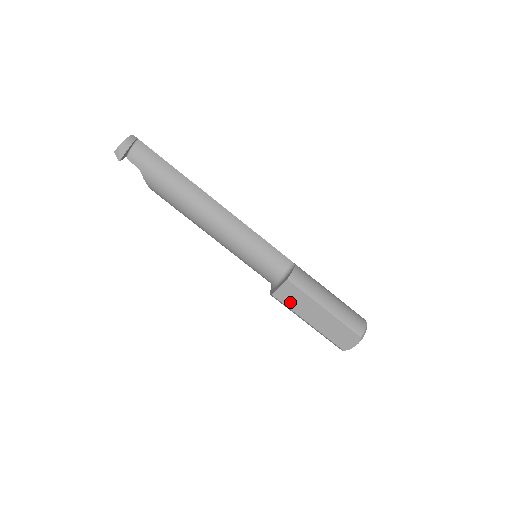
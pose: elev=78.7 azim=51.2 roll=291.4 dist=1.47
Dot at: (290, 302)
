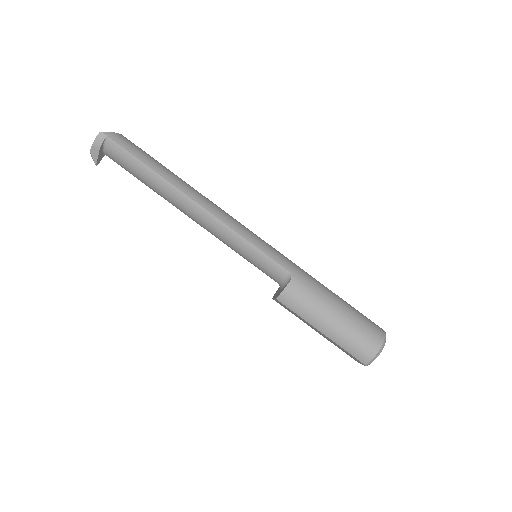
Dot at: (290, 311)
